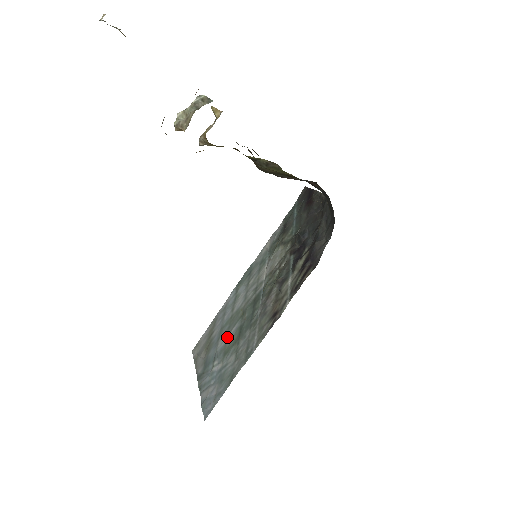
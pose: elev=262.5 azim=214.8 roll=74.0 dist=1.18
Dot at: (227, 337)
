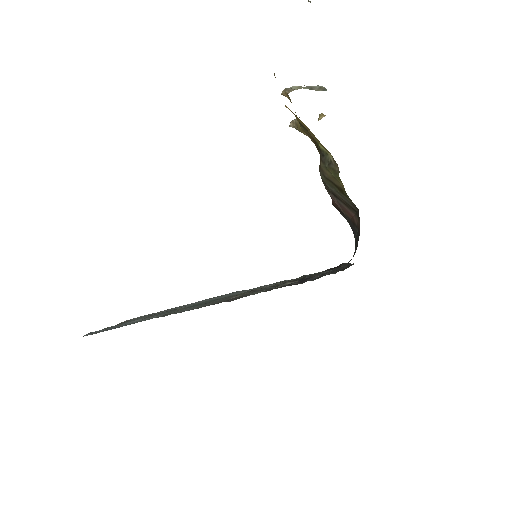
Dot at: (169, 310)
